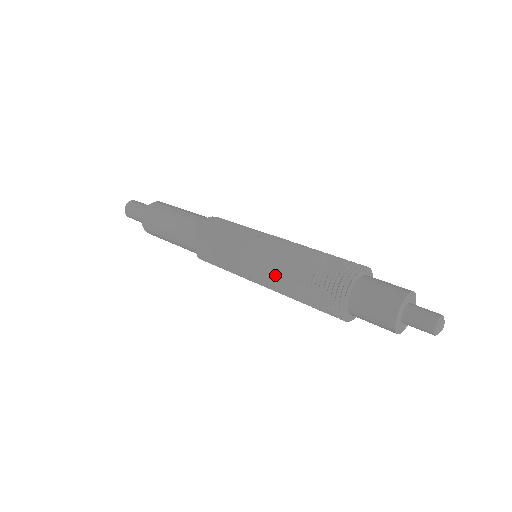
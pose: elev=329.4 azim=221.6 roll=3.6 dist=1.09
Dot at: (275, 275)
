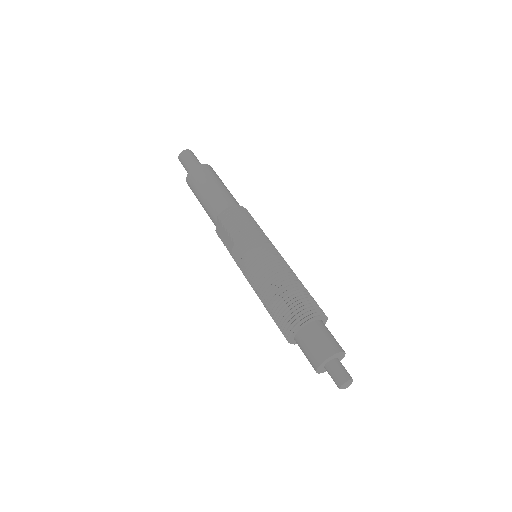
Dot at: (258, 285)
